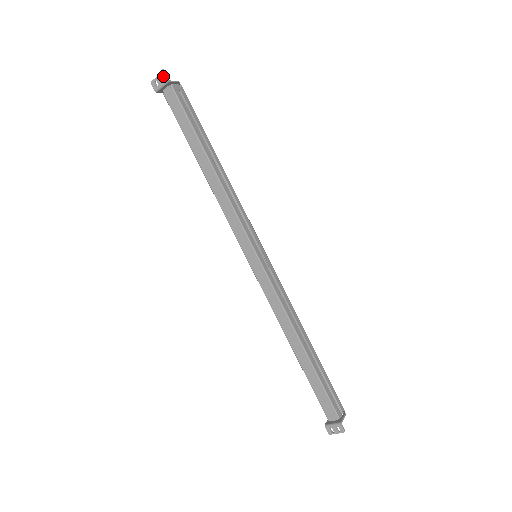
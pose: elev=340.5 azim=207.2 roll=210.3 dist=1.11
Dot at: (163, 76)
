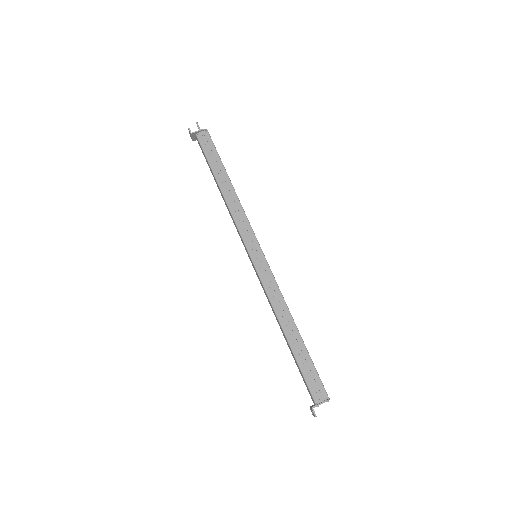
Dot at: (189, 131)
